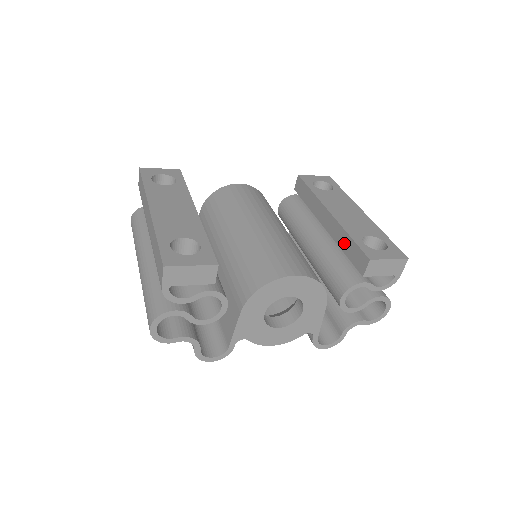
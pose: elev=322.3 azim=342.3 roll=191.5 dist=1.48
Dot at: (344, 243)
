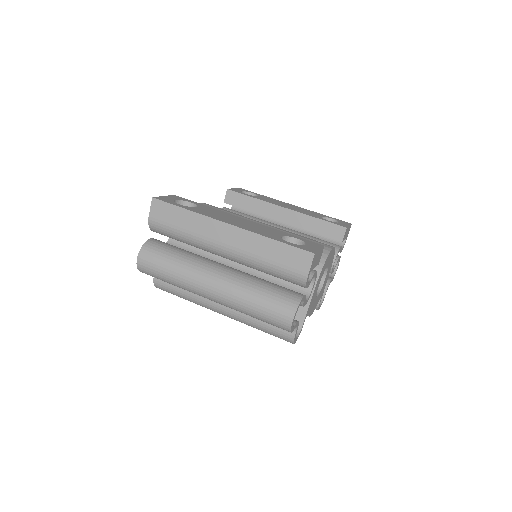
Dot at: (312, 225)
